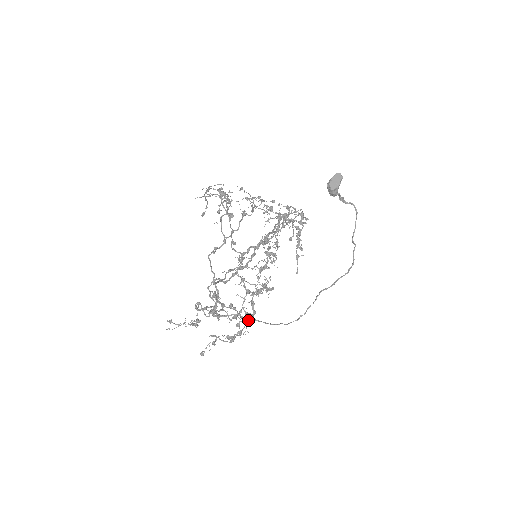
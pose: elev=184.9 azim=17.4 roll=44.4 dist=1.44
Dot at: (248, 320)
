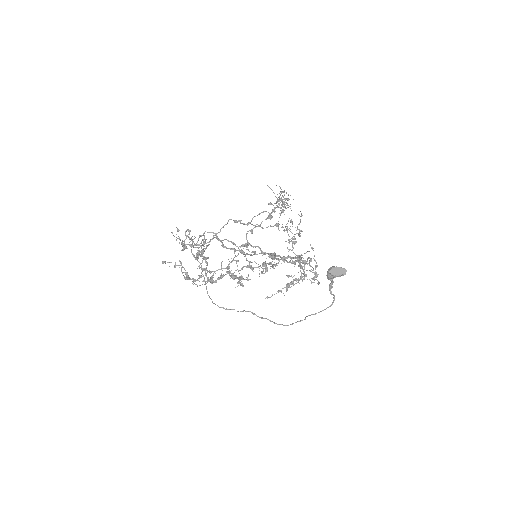
Dot at: (207, 280)
